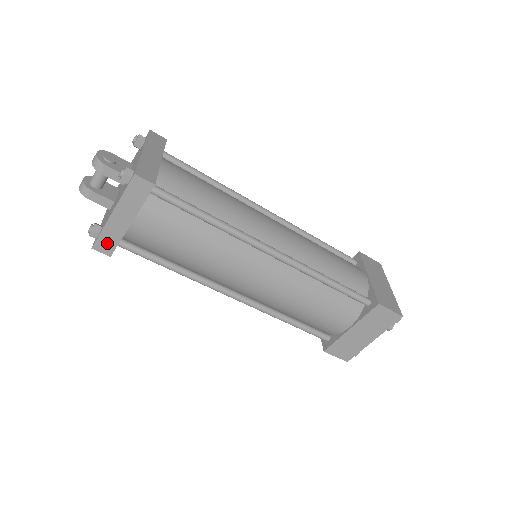
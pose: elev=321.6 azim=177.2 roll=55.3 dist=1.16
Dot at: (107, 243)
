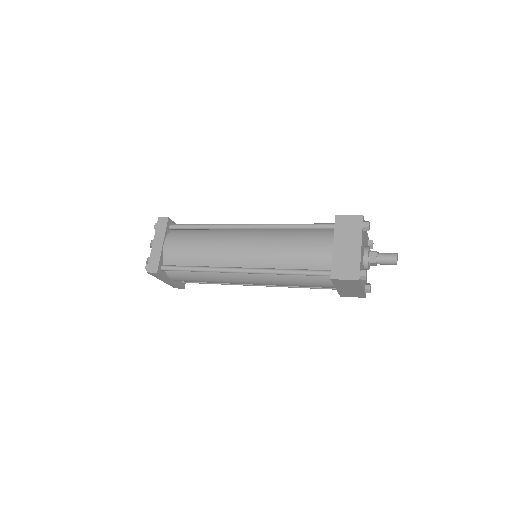
Dot at: (154, 264)
